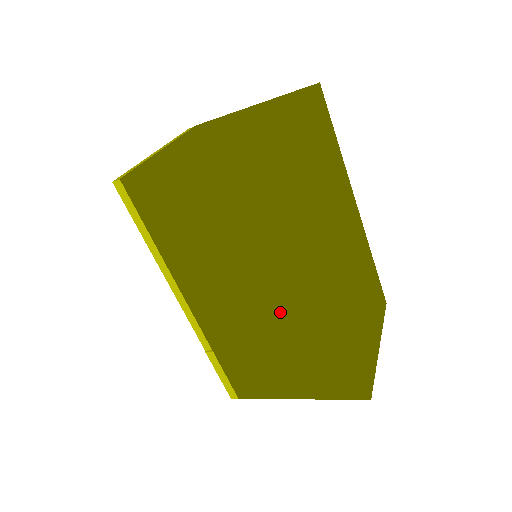
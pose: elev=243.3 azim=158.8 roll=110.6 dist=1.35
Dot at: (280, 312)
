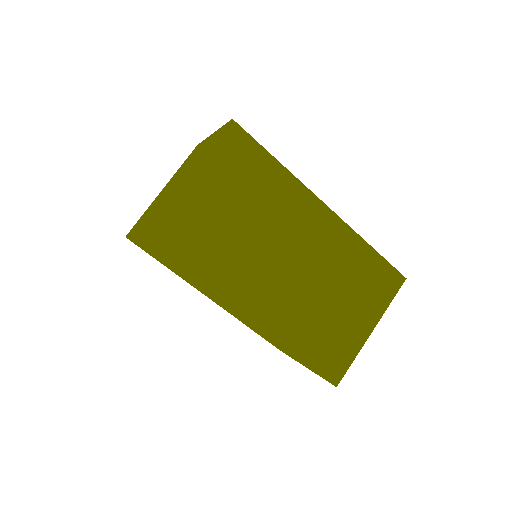
Dot at: (245, 322)
